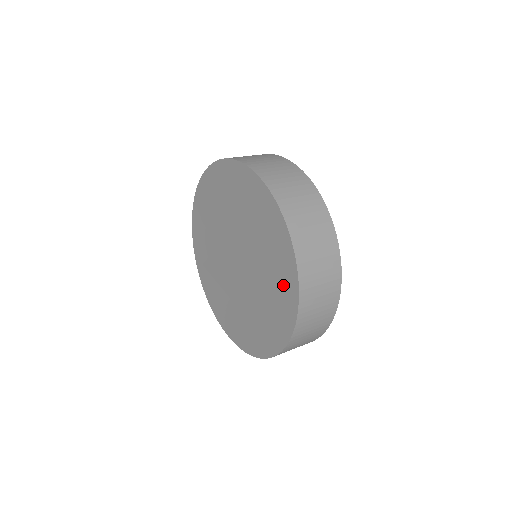
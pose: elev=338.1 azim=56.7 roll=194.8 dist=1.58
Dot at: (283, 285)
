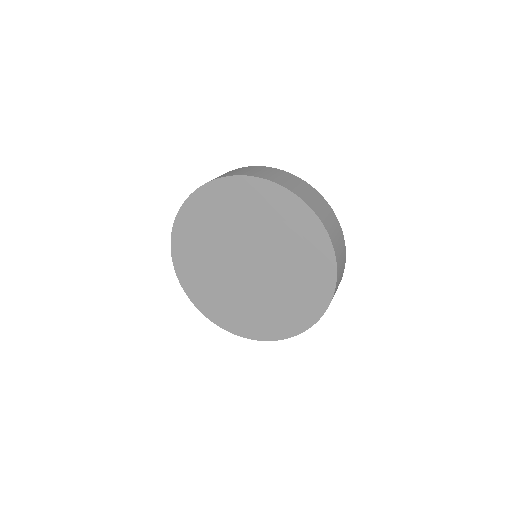
Dot at: (311, 245)
